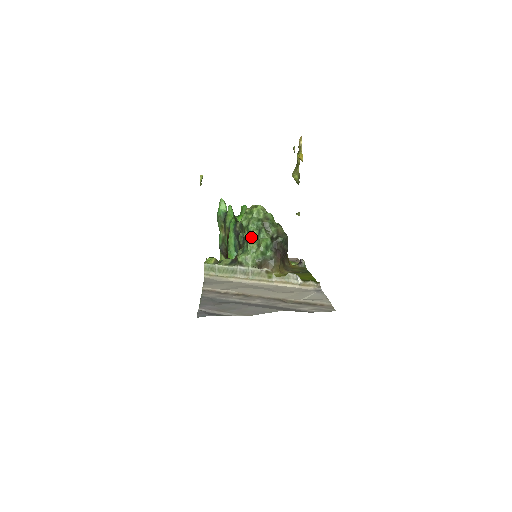
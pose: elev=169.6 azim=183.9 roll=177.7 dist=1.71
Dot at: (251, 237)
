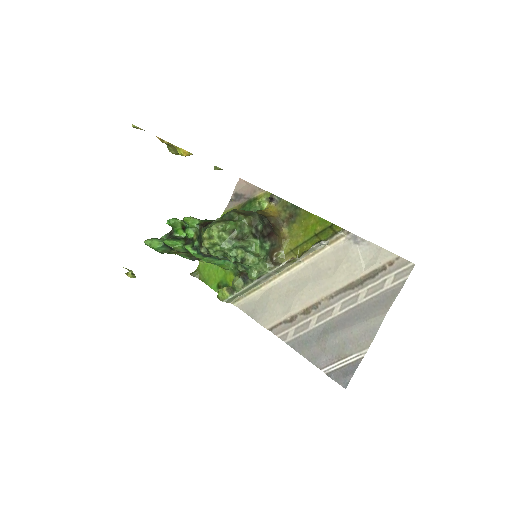
Dot at: (242, 259)
